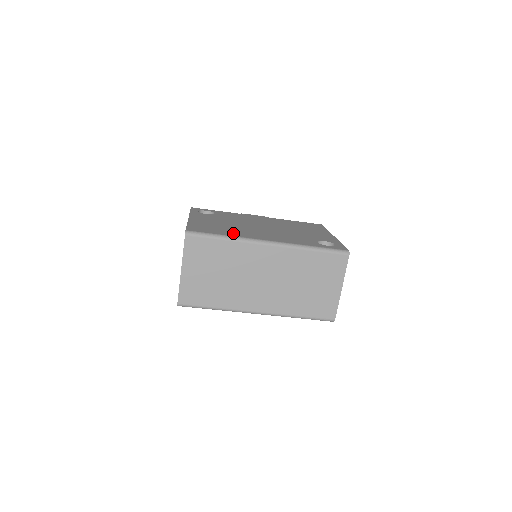
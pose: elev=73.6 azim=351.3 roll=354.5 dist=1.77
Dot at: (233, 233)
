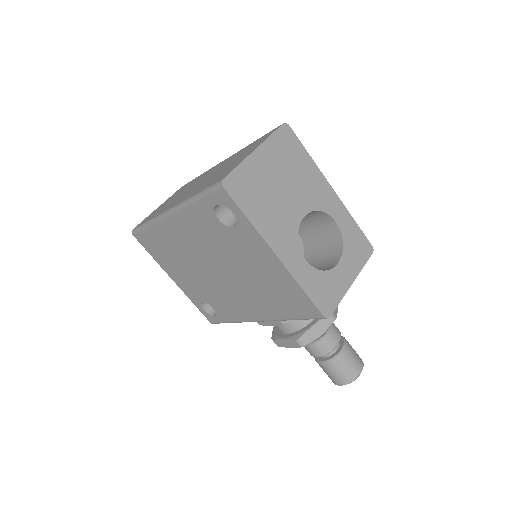
Dot at: occluded
